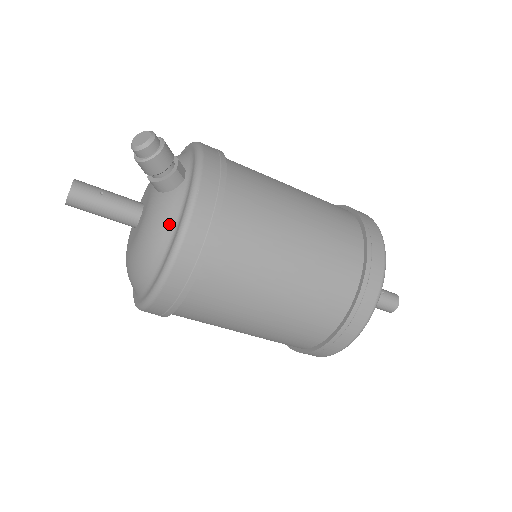
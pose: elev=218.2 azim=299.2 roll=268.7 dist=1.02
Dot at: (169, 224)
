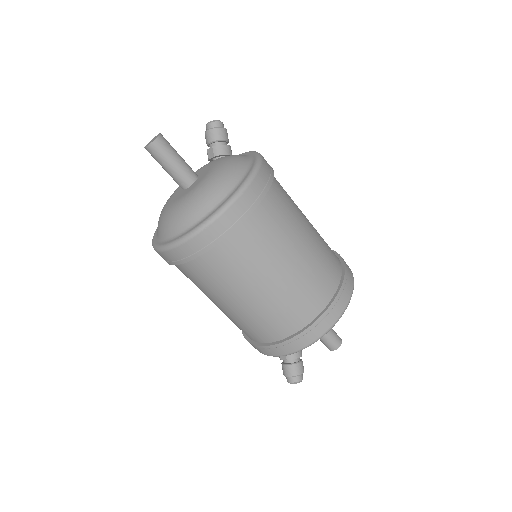
Dot at: (243, 156)
